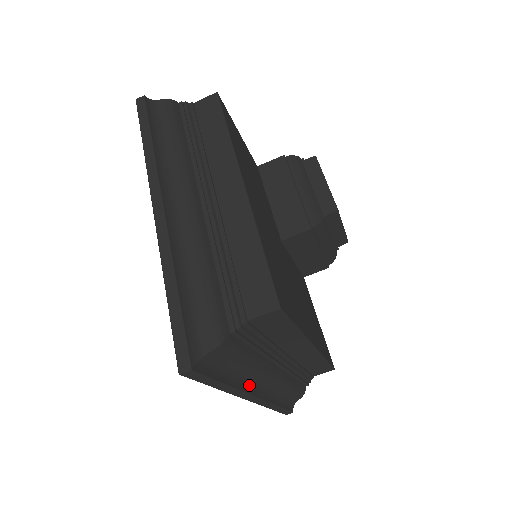
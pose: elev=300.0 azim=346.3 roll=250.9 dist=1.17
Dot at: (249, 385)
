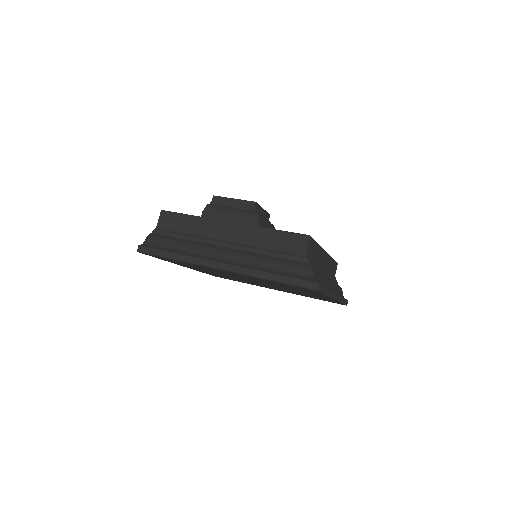
Dot at: occluded
